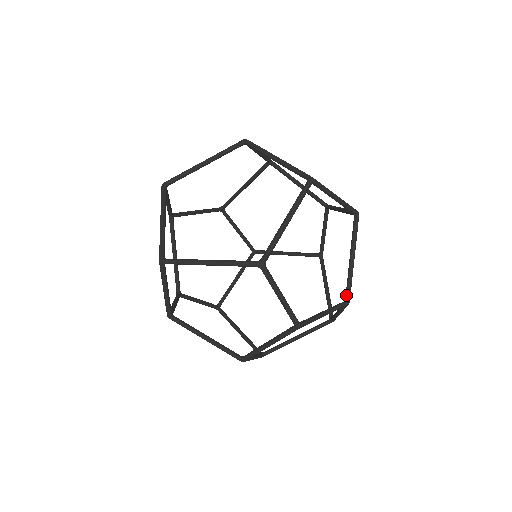
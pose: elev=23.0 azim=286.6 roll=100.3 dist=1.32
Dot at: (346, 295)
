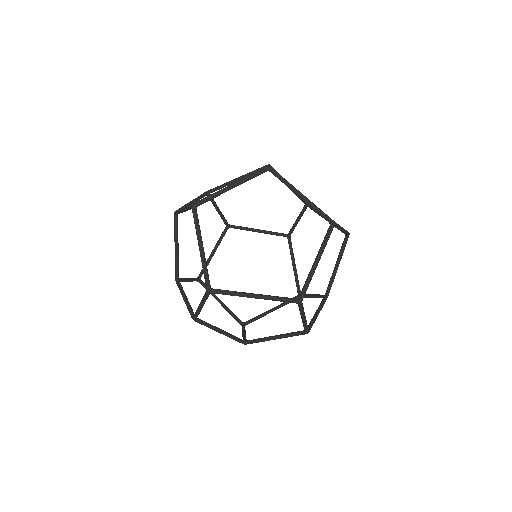
Dot at: (327, 292)
